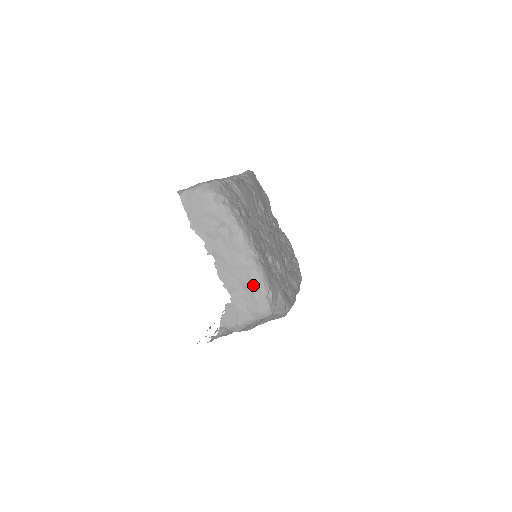
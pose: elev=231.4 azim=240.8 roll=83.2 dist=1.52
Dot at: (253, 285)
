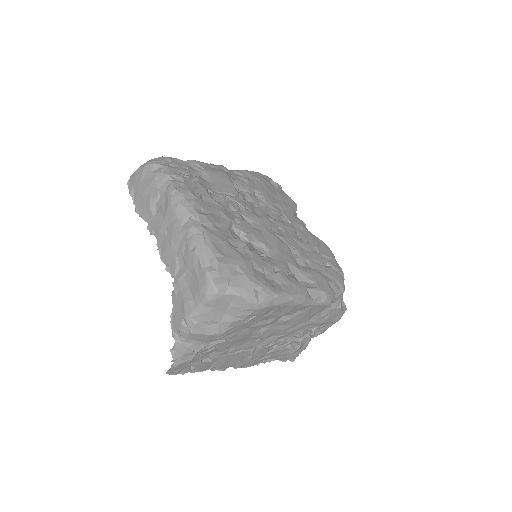
Dot at: (191, 255)
